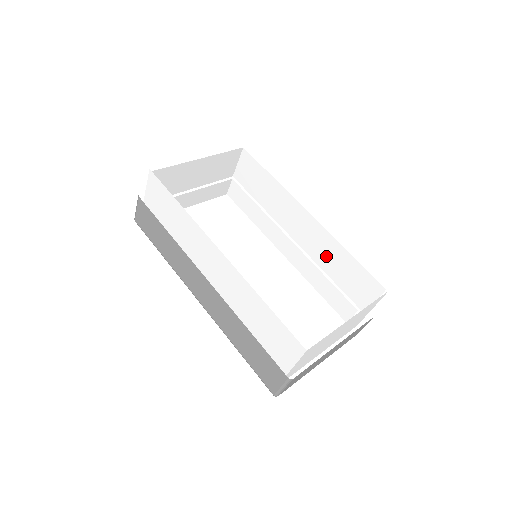
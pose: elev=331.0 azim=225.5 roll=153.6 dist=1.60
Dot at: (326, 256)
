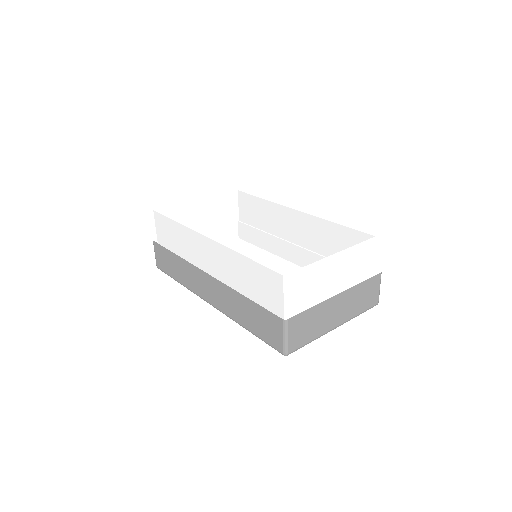
Dot at: (322, 240)
